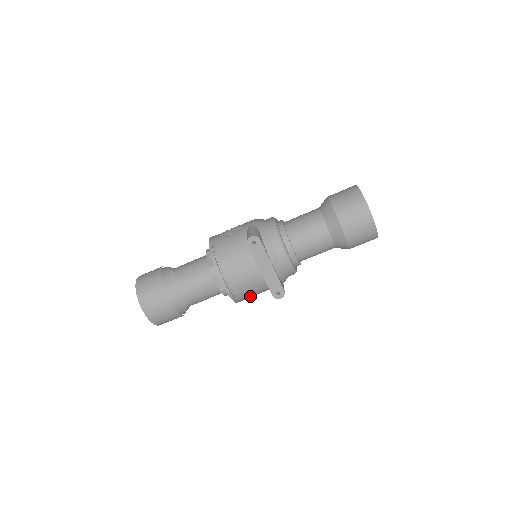
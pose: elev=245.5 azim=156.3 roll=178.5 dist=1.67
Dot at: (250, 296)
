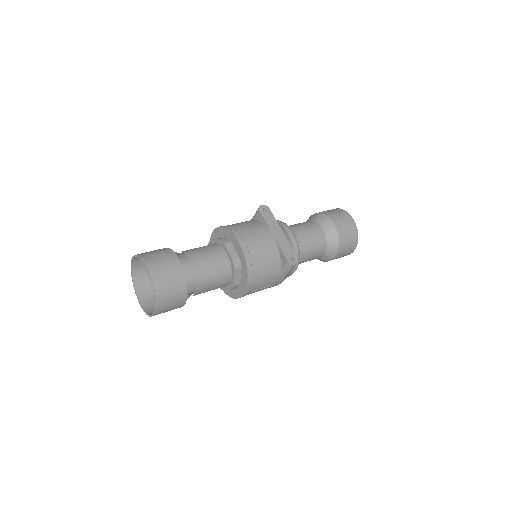
Dot at: (261, 272)
